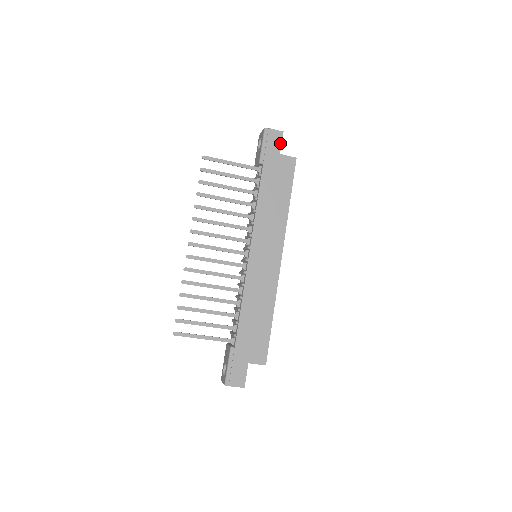
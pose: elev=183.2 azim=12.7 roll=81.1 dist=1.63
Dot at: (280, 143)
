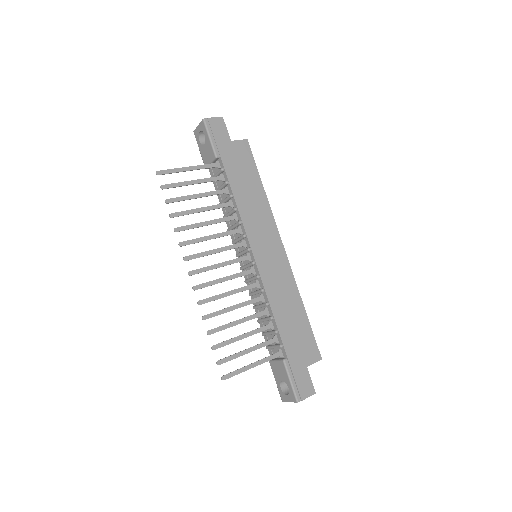
Dot at: (225, 130)
